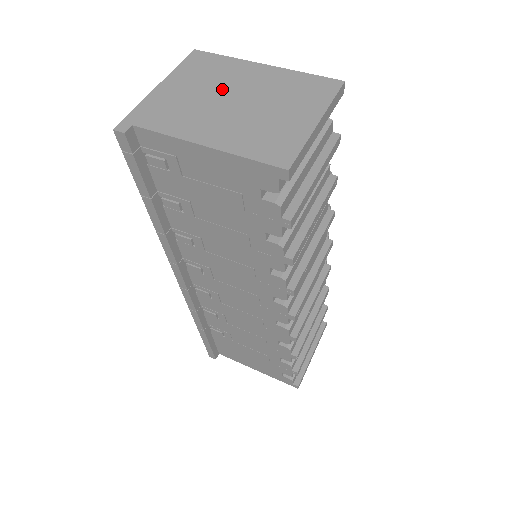
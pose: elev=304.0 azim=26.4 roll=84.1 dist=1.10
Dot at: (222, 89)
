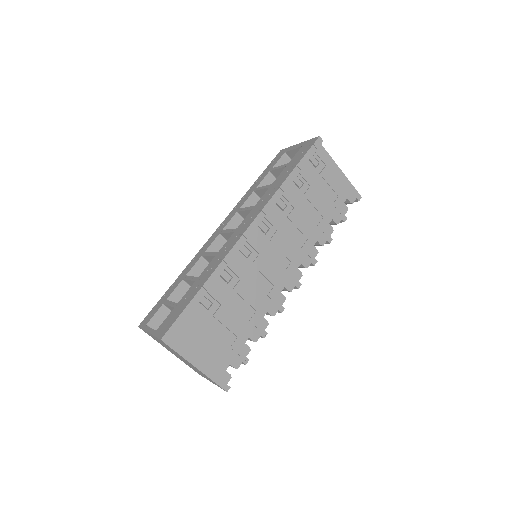
Dot at: occluded
